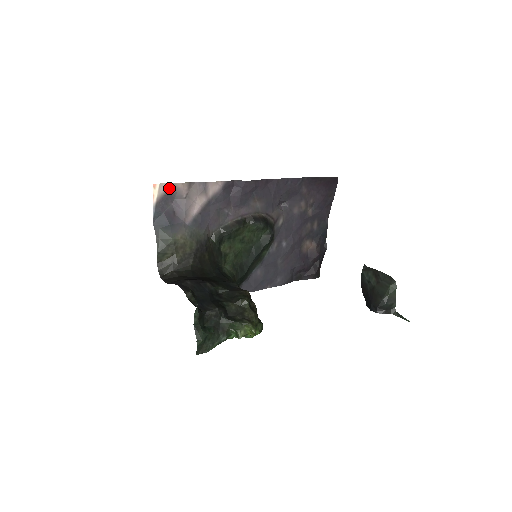
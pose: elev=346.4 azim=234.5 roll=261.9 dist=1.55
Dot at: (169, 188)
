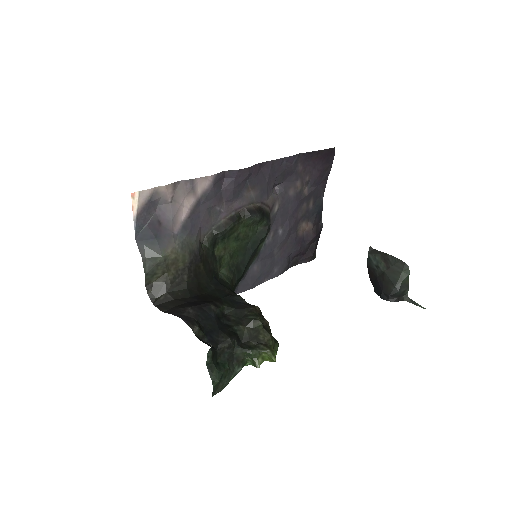
Dot at: (151, 194)
